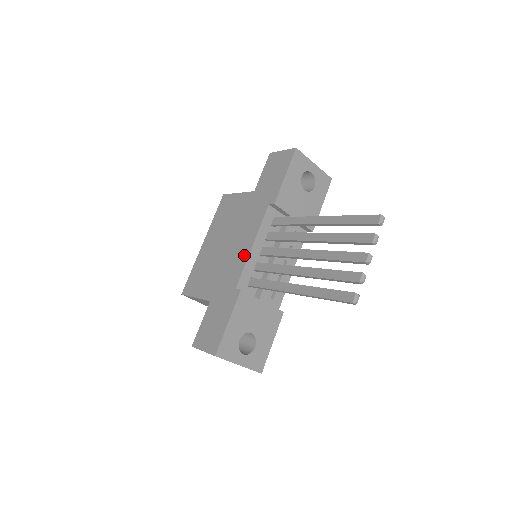
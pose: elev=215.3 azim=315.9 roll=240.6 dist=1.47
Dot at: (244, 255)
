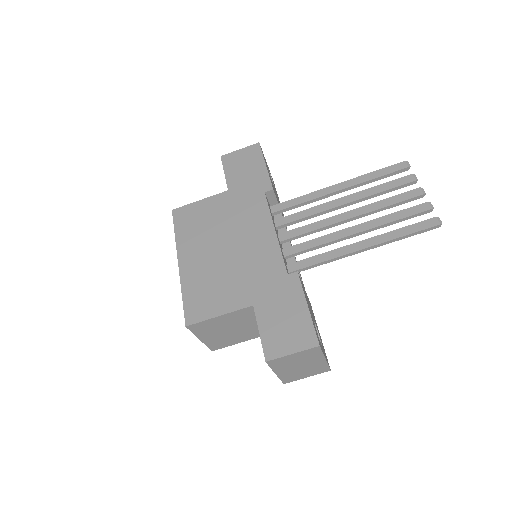
Dot at: (270, 243)
